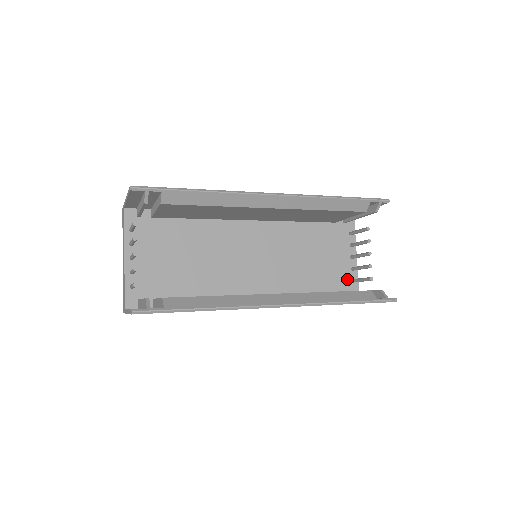
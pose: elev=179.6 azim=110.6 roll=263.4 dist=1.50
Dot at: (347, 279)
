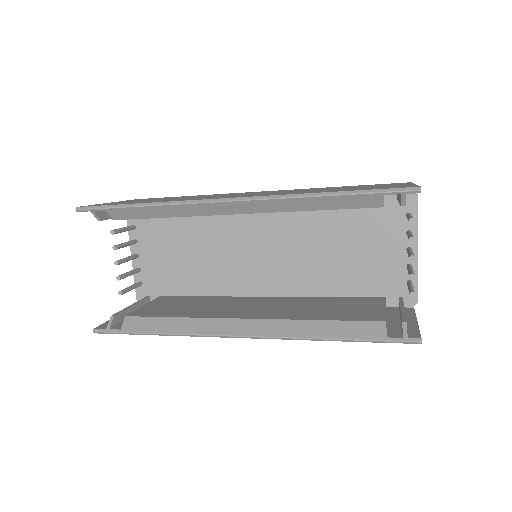
Dot at: (399, 280)
